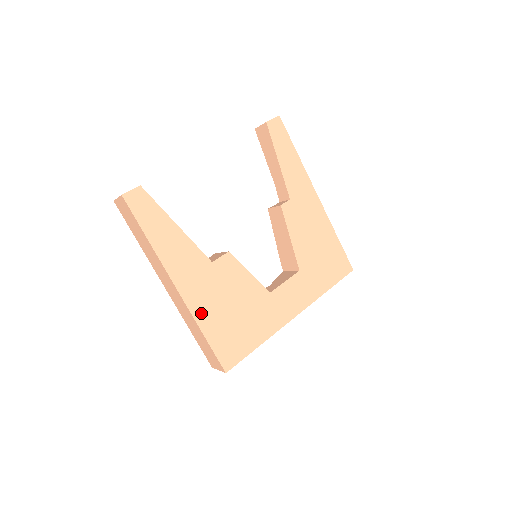
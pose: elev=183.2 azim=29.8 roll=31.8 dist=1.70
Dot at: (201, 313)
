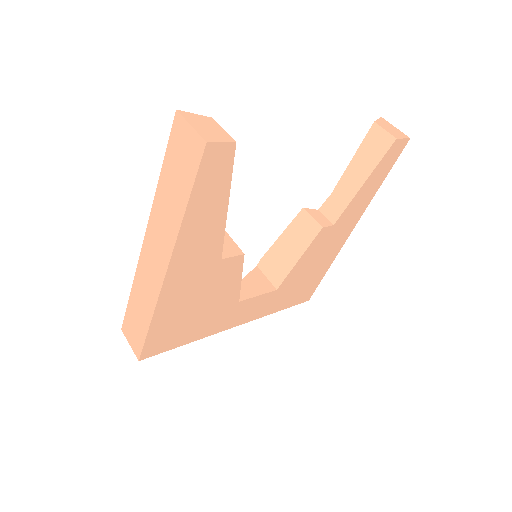
Dot at: (166, 304)
